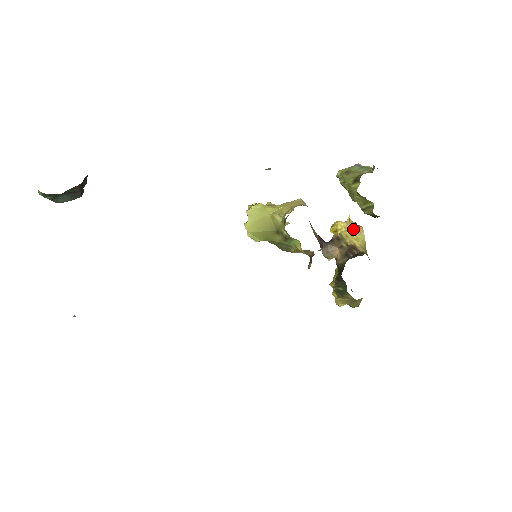
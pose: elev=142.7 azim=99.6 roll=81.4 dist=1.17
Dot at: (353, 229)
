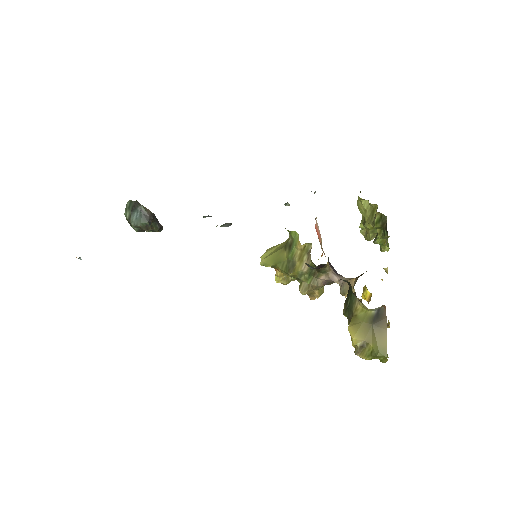
Dot at: occluded
